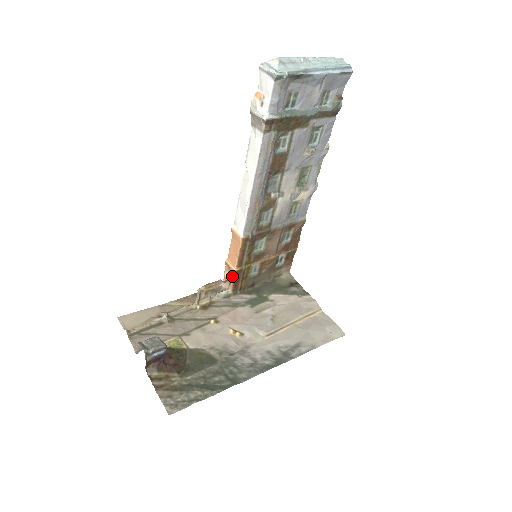
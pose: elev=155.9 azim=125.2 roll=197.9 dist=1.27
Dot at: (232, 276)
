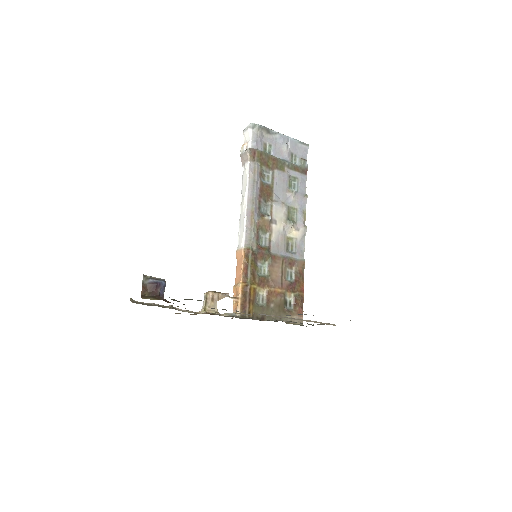
Dot at: (239, 295)
